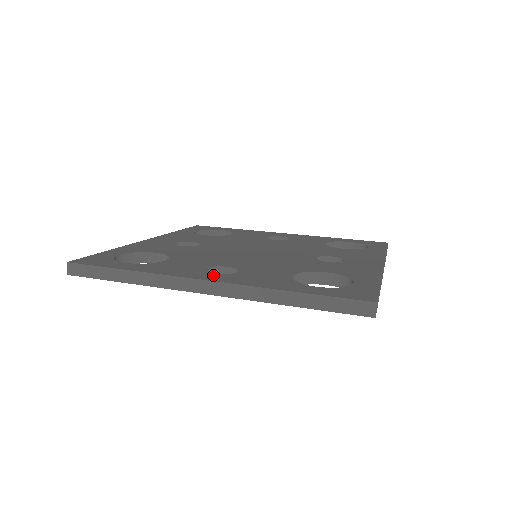
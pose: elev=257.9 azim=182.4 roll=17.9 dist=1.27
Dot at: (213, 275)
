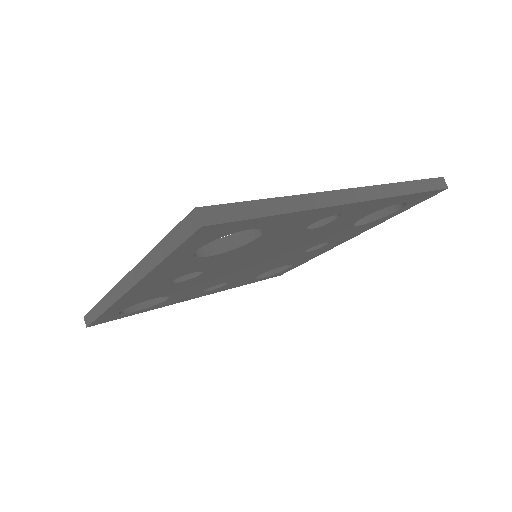
Dot at: occluded
